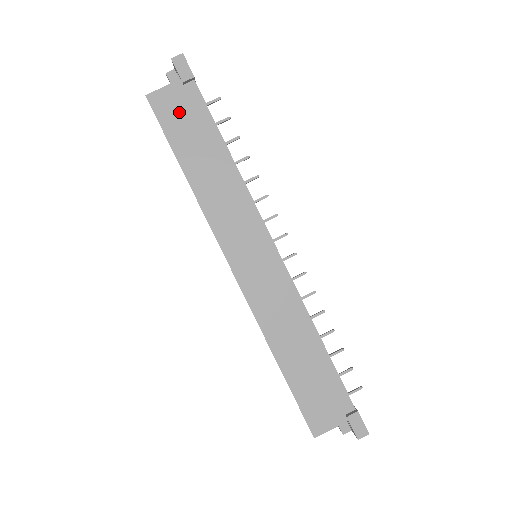
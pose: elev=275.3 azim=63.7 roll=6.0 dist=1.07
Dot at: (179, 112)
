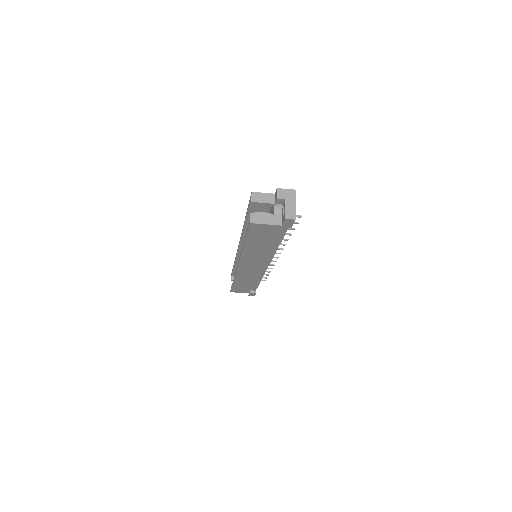
Dot at: (265, 233)
